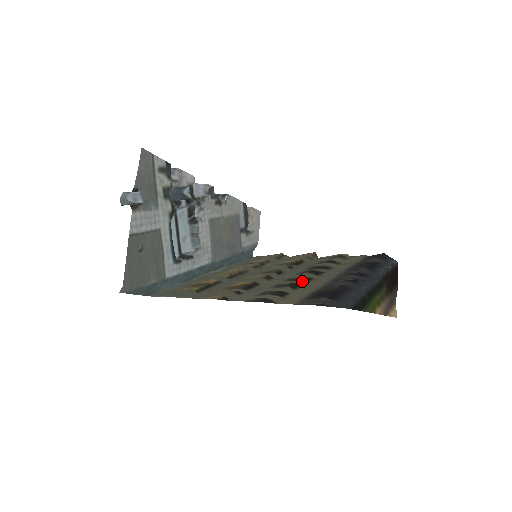
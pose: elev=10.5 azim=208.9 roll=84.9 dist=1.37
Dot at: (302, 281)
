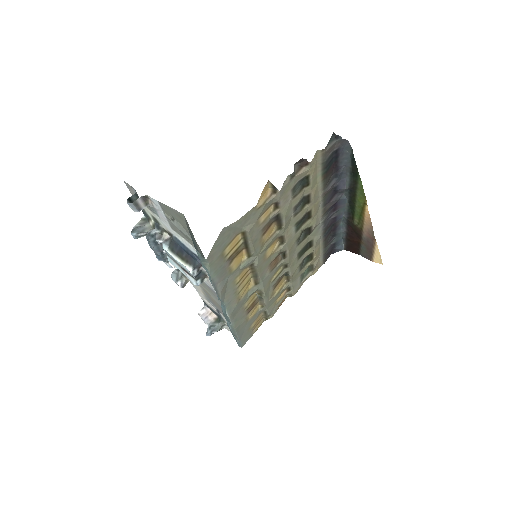
Dot at: (307, 211)
